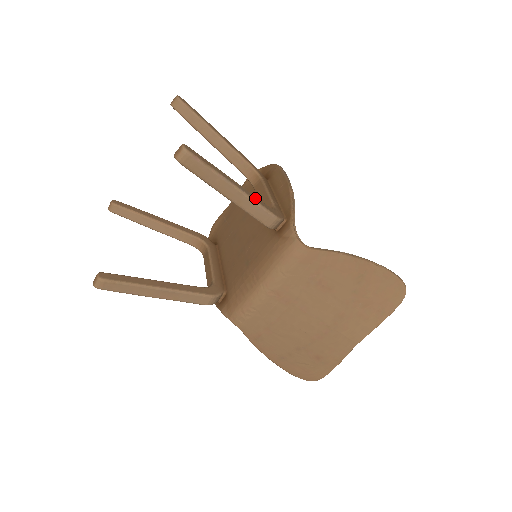
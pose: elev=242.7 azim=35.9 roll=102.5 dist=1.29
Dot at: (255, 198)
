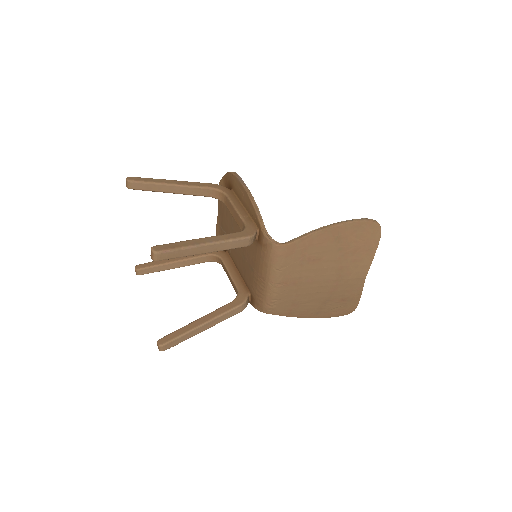
Dot at: (225, 237)
